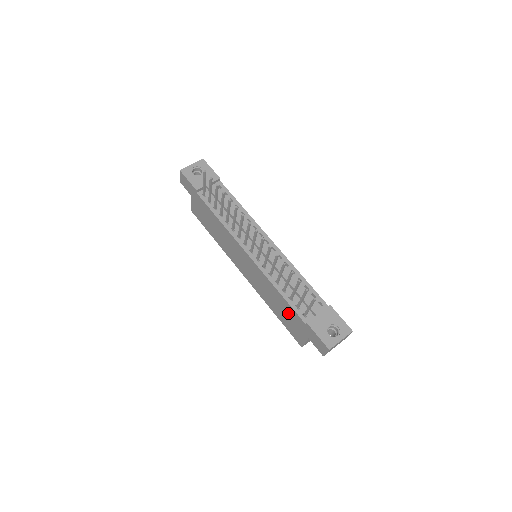
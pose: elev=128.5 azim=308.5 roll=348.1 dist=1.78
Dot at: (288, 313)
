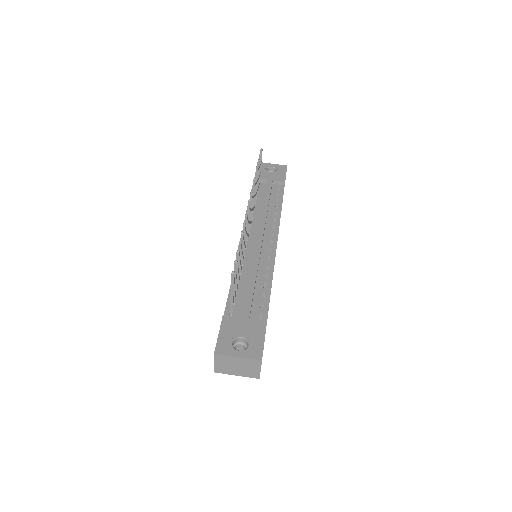
Dot at: occluded
